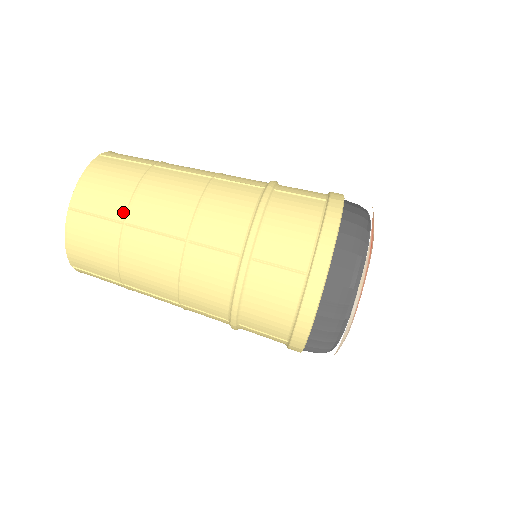
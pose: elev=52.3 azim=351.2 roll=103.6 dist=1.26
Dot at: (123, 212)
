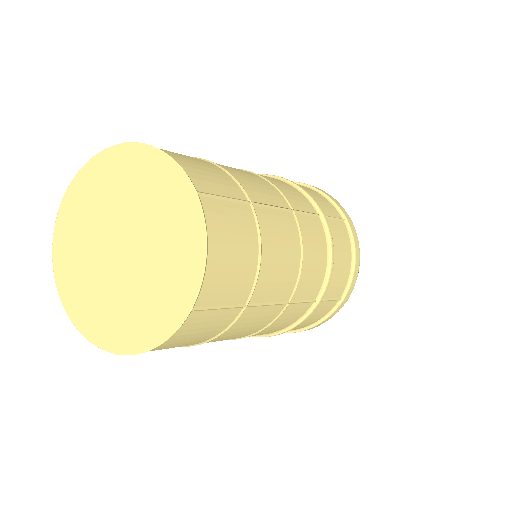
Dot at: (248, 293)
